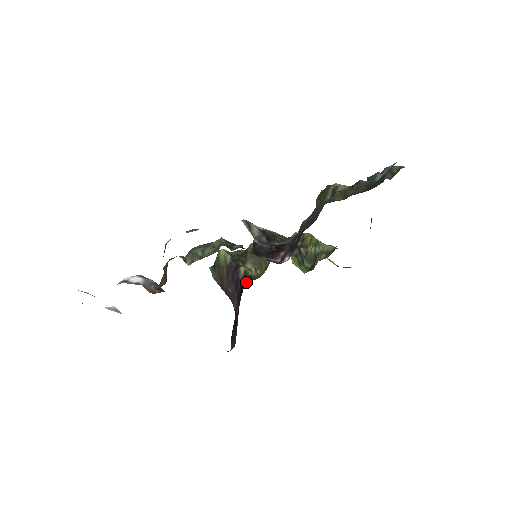
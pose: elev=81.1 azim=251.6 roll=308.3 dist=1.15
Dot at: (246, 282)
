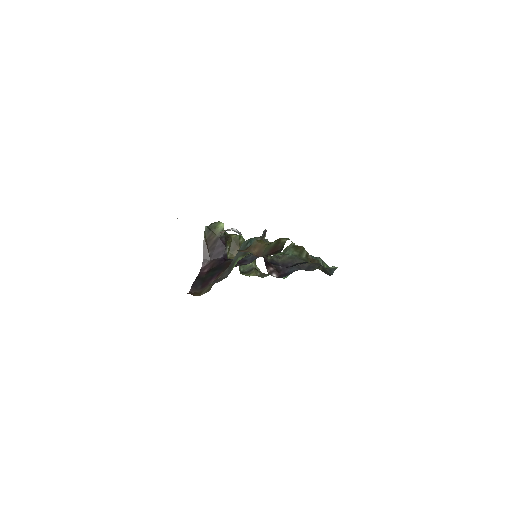
Dot at: (226, 259)
